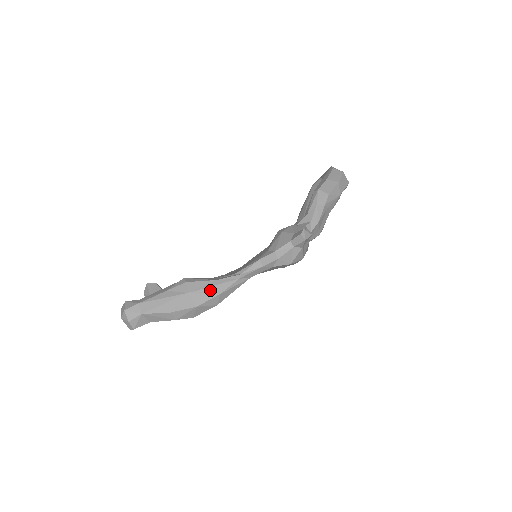
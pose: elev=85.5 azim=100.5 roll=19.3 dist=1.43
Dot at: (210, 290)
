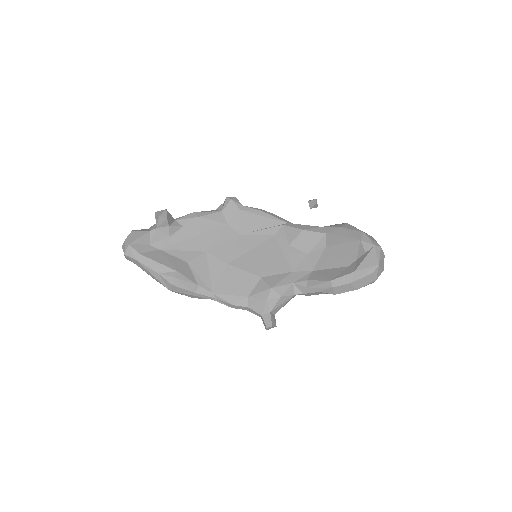
Dot at: (187, 295)
